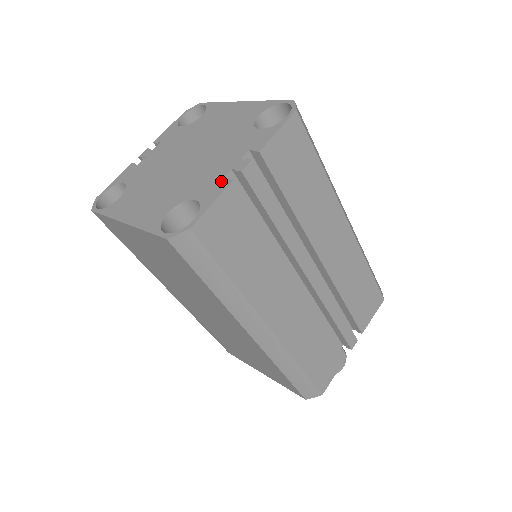
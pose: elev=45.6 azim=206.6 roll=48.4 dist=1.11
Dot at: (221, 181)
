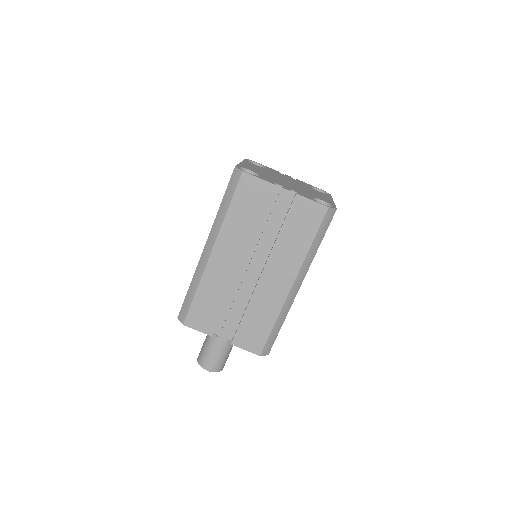
Dot at: (274, 182)
